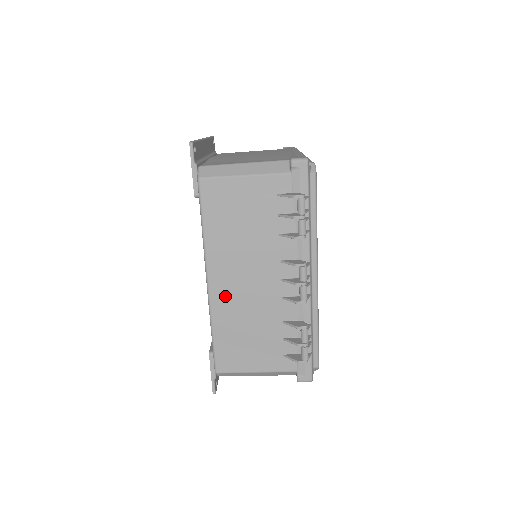
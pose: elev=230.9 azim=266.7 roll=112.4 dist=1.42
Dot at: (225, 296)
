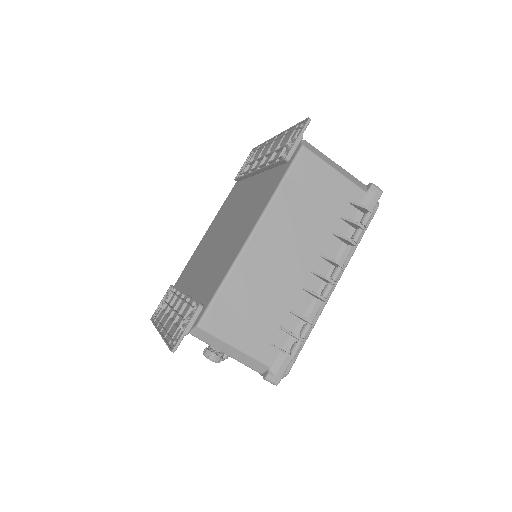
Dot at: (259, 255)
